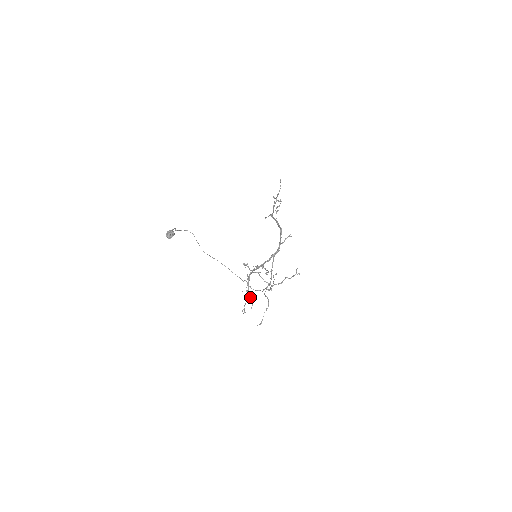
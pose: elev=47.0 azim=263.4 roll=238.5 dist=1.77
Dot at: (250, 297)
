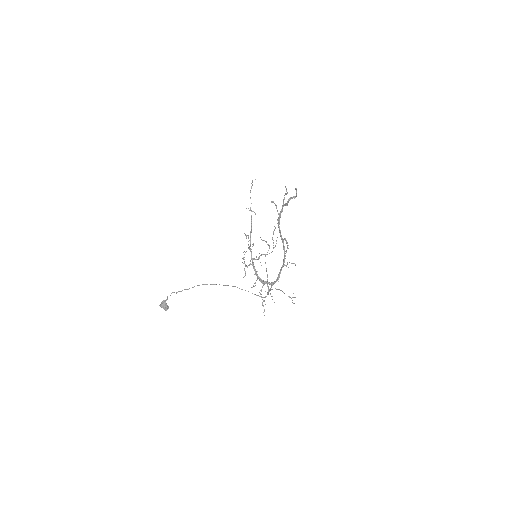
Dot at: occluded
